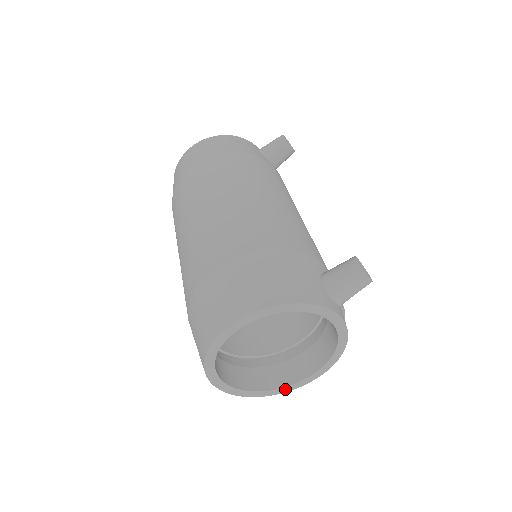
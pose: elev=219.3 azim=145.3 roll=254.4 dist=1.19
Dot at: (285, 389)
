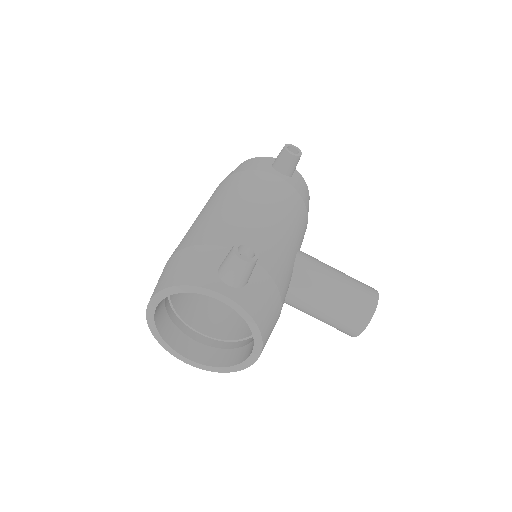
Dot at: (239, 367)
